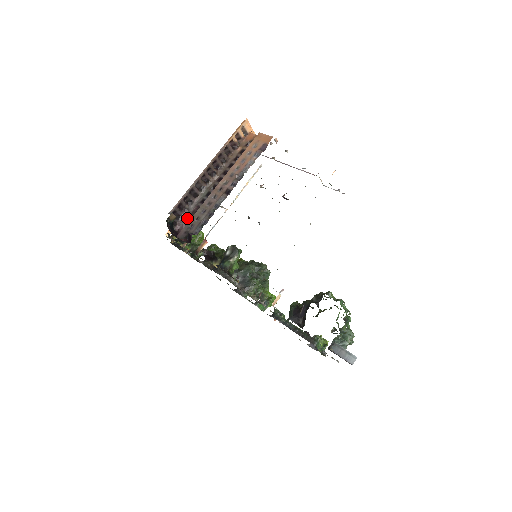
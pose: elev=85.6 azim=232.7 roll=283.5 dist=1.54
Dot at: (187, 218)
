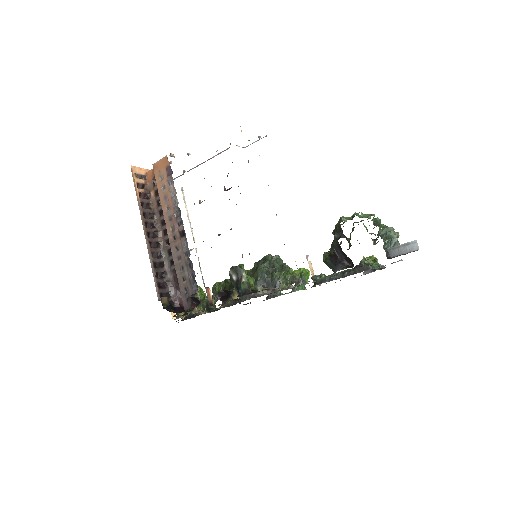
Dot at: (175, 288)
